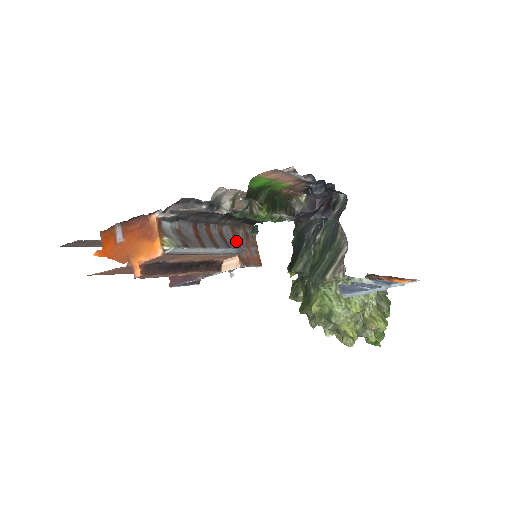
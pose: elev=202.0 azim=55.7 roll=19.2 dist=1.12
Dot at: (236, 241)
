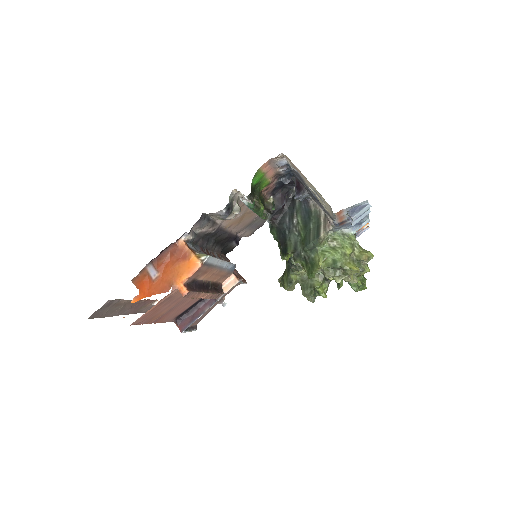
Dot at: occluded
